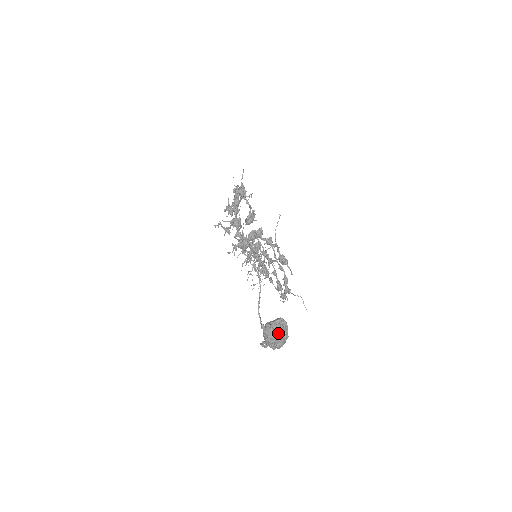
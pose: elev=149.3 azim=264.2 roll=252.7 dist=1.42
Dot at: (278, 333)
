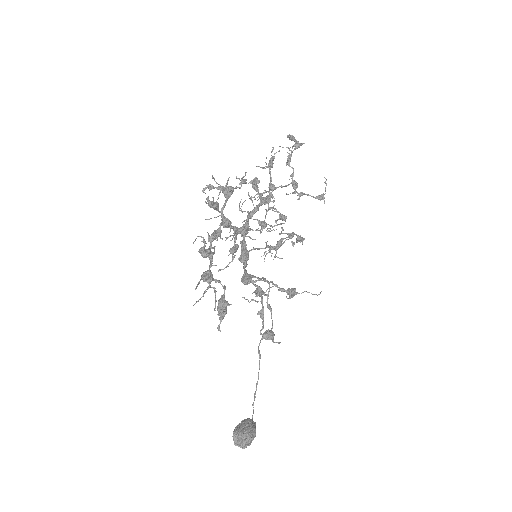
Dot at: occluded
